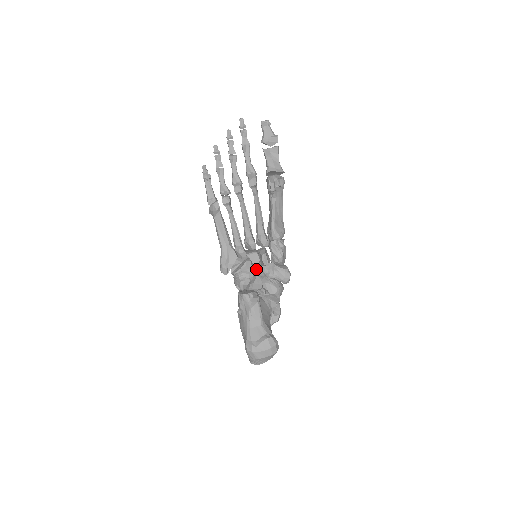
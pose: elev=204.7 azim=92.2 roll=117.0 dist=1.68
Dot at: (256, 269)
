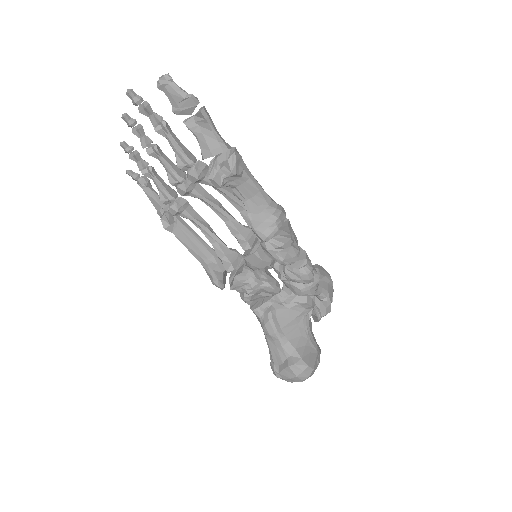
Dot at: (267, 267)
